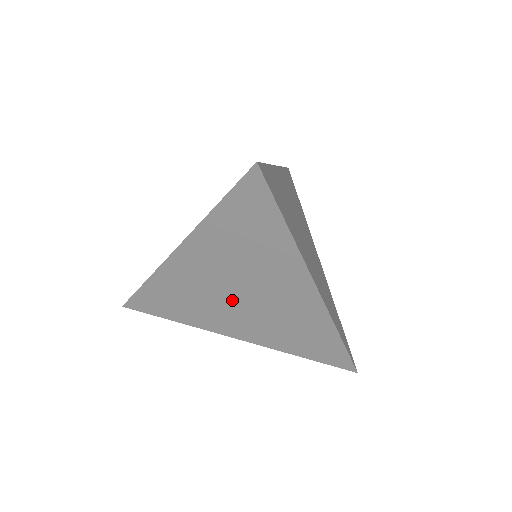
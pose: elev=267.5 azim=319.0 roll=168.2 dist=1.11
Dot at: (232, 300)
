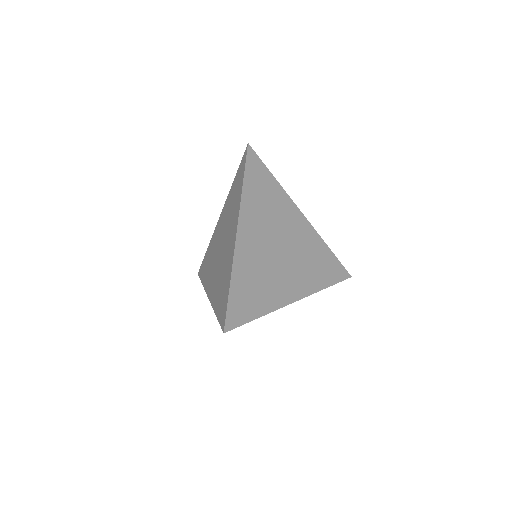
Dot at: occluded
